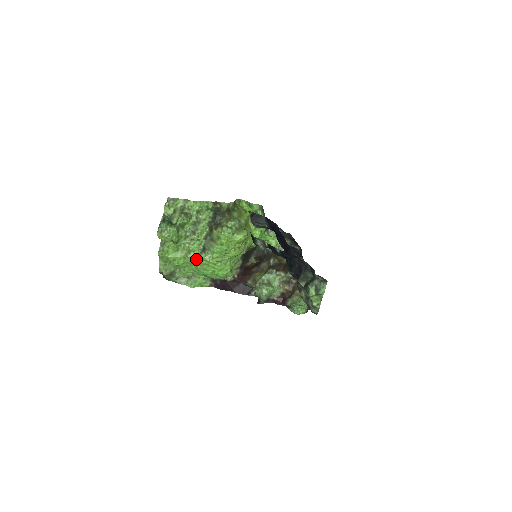
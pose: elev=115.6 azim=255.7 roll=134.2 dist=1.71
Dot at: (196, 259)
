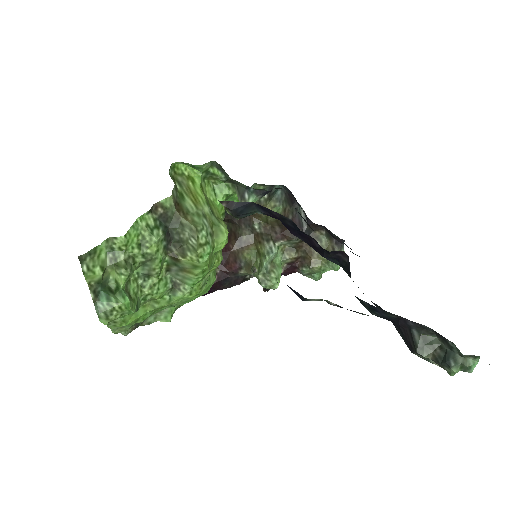
Dot at: (170, 303)
